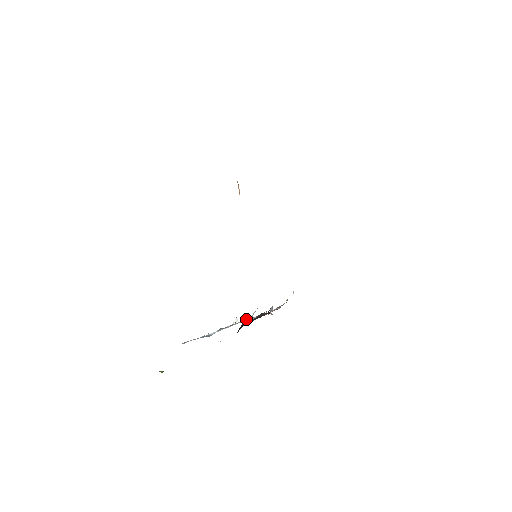
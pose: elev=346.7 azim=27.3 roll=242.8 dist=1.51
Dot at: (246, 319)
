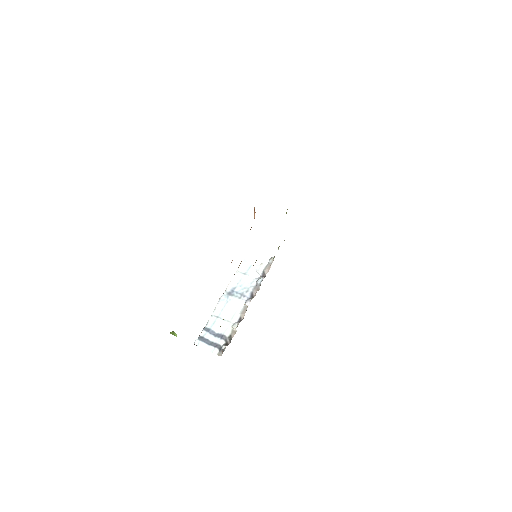
Dot at: (241, 317)
